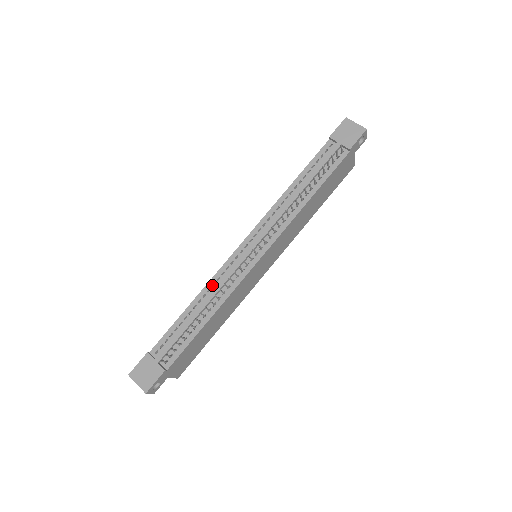
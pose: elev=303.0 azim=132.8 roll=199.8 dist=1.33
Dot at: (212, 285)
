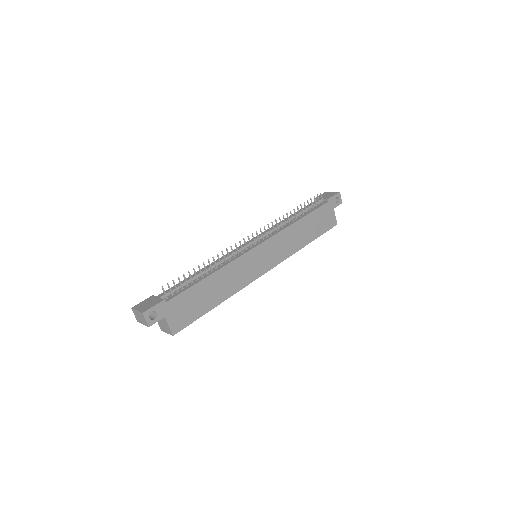
Dot at: occluded
